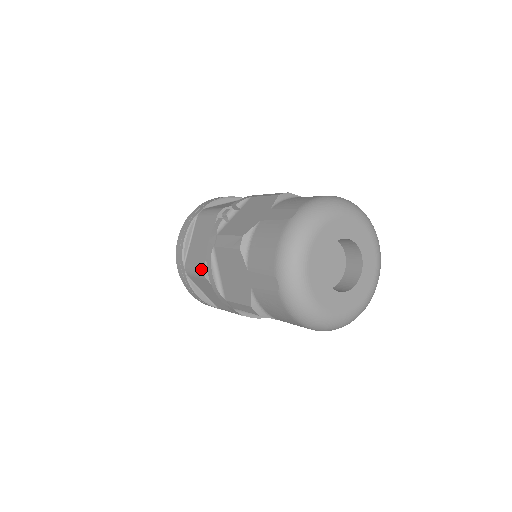
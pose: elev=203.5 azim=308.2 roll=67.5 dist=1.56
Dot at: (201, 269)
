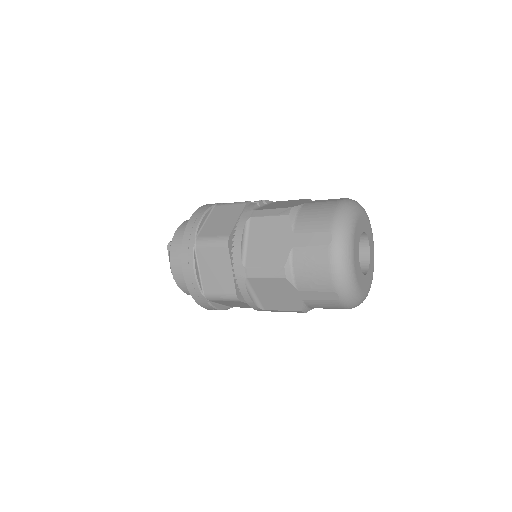
Dot at: (225, 237)
